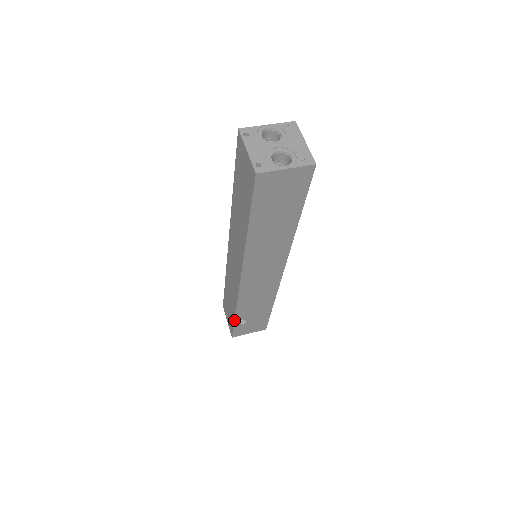
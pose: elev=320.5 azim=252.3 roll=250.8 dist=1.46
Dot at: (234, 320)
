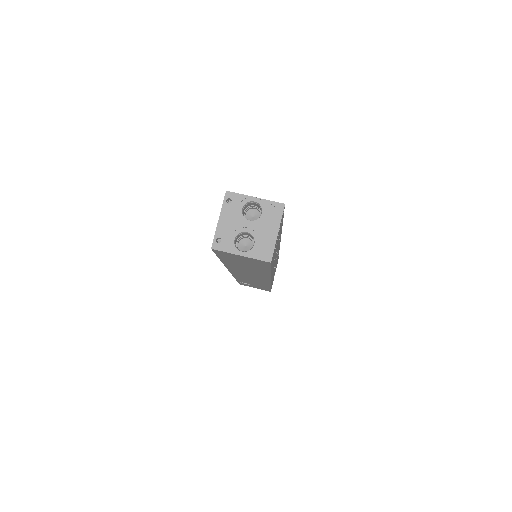
Dot at: (236, 280)
